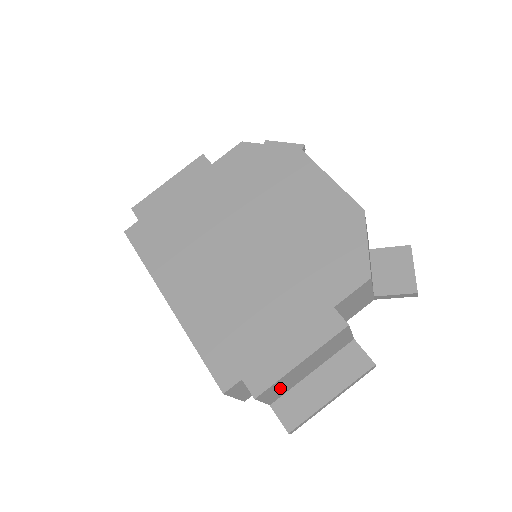
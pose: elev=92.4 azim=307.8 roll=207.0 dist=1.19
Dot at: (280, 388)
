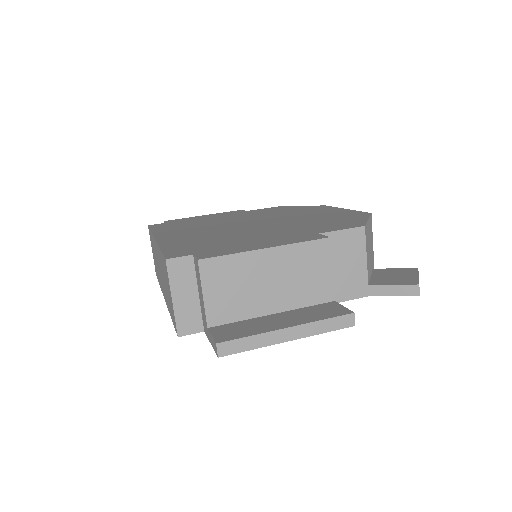
Dot at: (230, 289)
